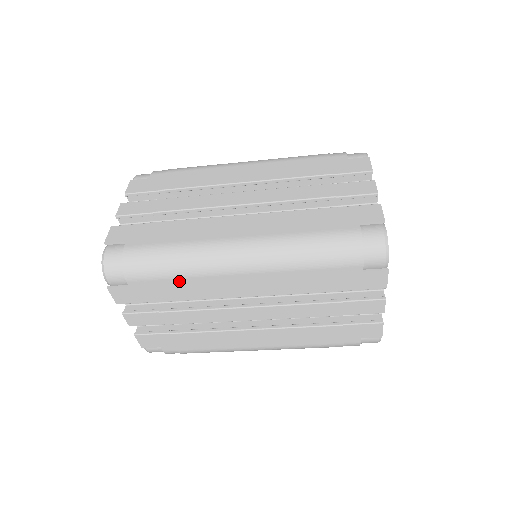
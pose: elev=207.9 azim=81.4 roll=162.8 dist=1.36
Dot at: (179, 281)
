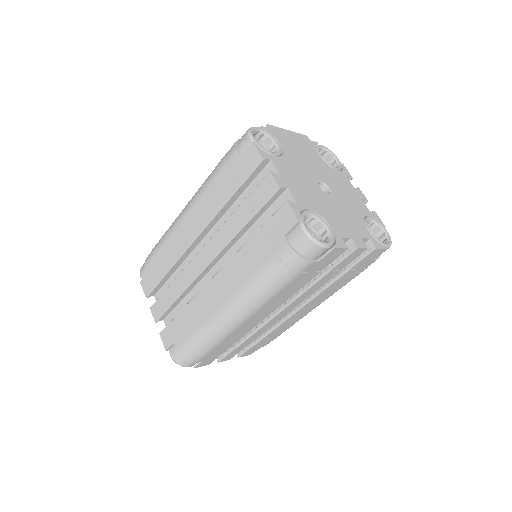
Dot at: (222, 343)
